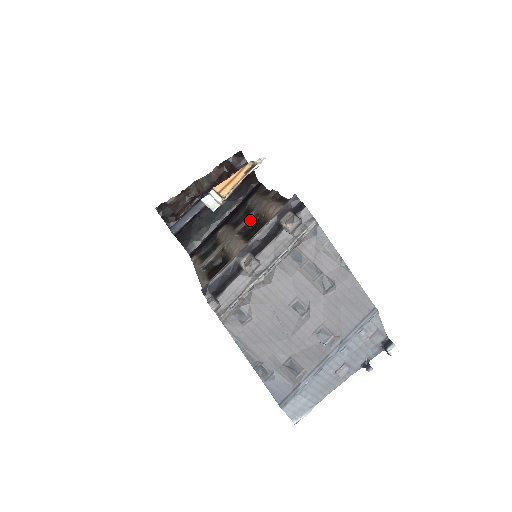
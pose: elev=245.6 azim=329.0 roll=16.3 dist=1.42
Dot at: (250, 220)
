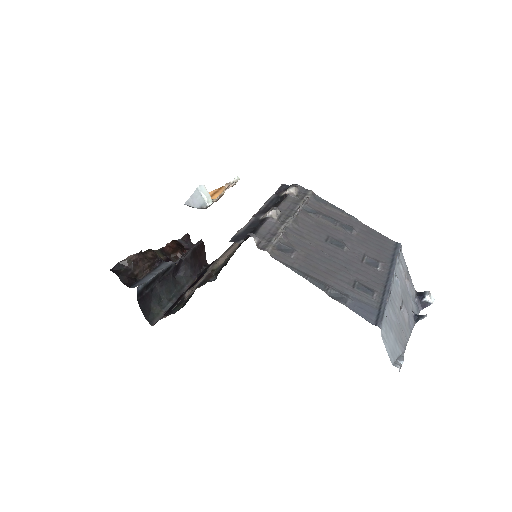
Dot at: occluded
